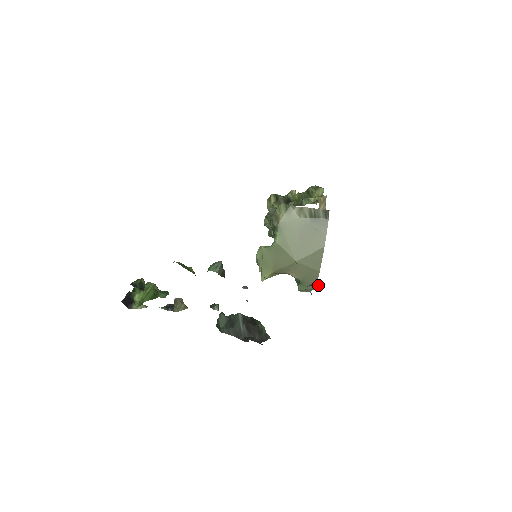
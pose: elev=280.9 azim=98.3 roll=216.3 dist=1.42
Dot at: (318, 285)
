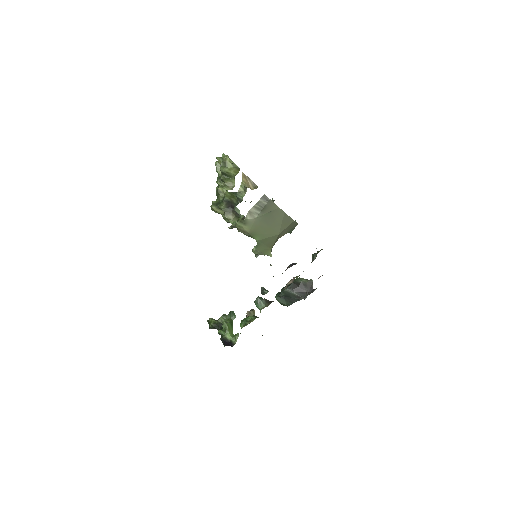
Dot at: occluded
